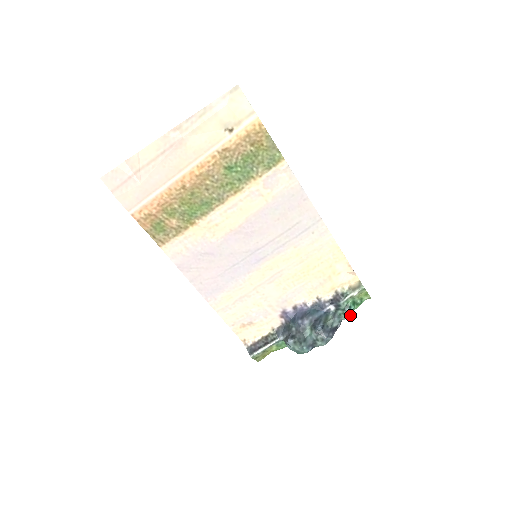
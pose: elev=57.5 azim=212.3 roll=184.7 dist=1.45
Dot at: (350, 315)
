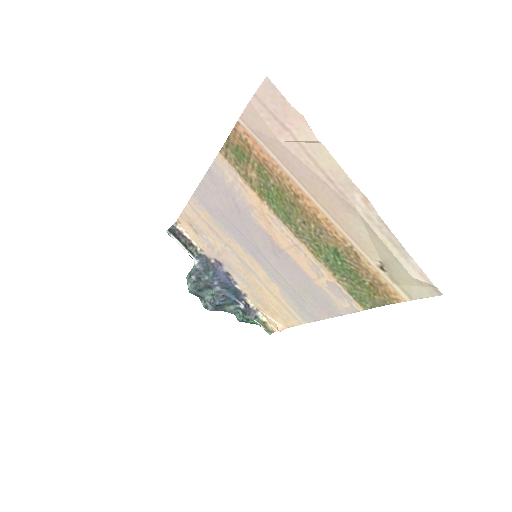
Dot at: (241, 321)
